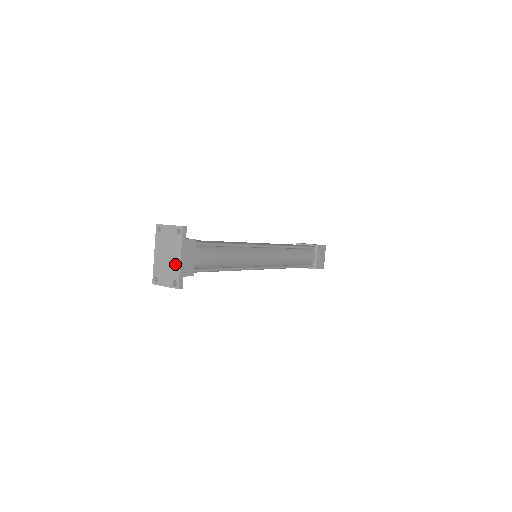
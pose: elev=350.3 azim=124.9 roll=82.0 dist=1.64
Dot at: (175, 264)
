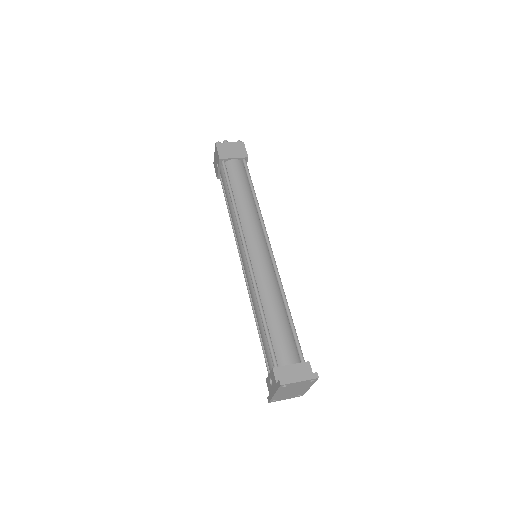
Dot at: (302, 391)
